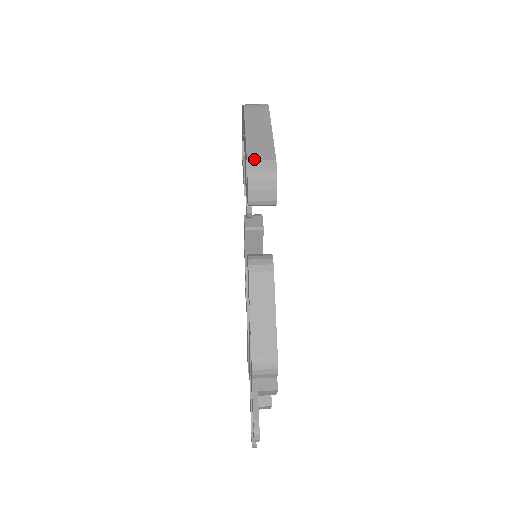
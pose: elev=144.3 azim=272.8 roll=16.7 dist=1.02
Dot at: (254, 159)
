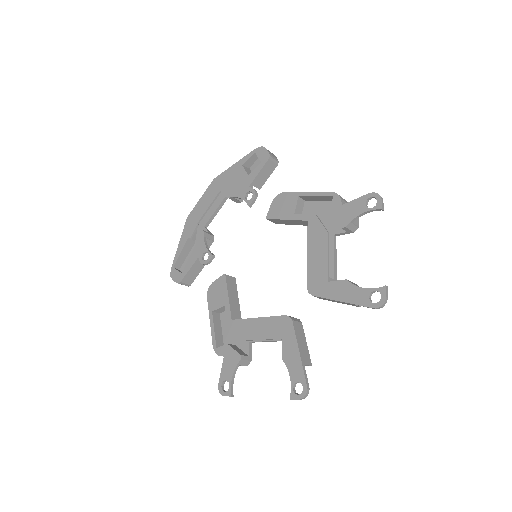
Dot at: (258, 150)
